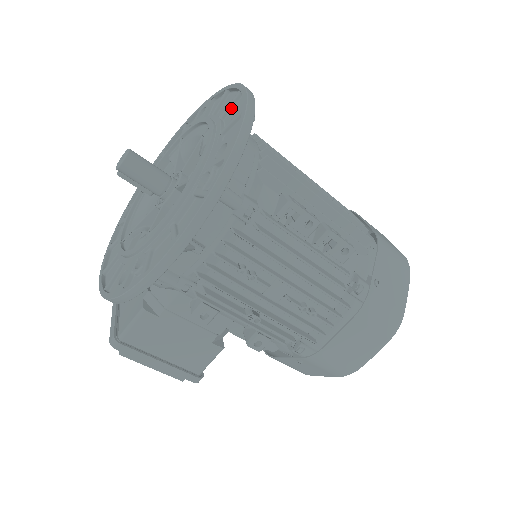
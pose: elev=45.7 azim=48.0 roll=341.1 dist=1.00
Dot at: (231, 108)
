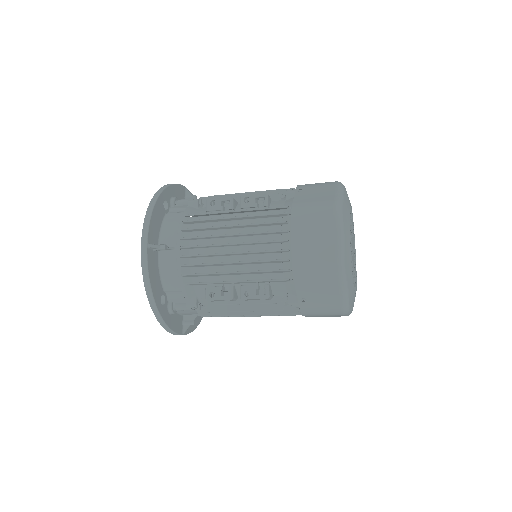
Dot at: occluded
